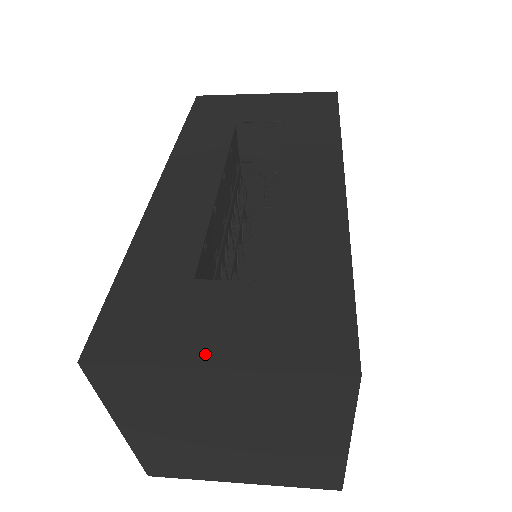
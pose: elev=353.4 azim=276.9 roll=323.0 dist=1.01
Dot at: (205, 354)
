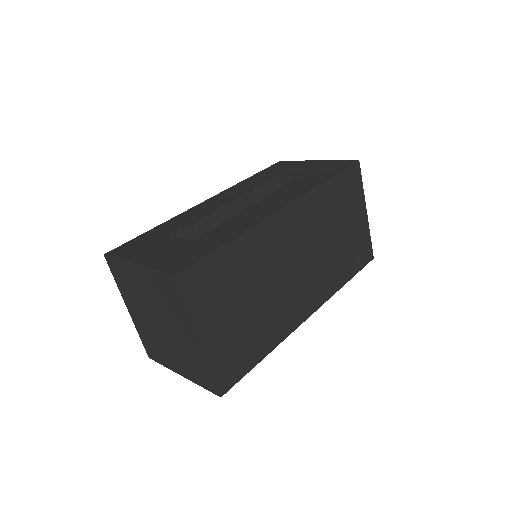
Dot at: (139, 259)
